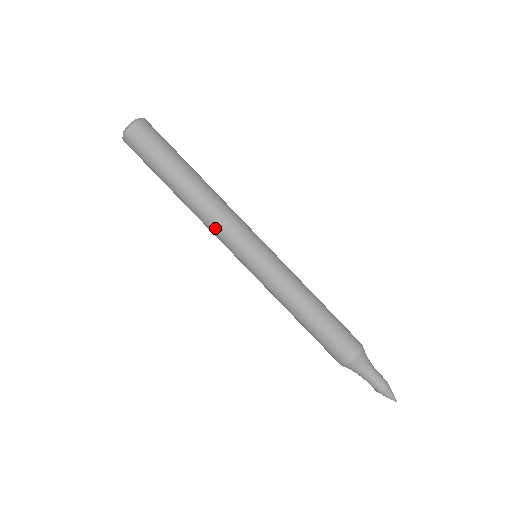
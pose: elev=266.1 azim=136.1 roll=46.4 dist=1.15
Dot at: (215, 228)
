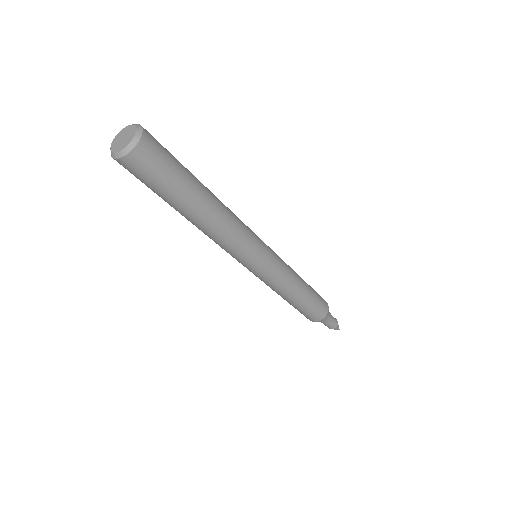
Dot at: (221, 246)
